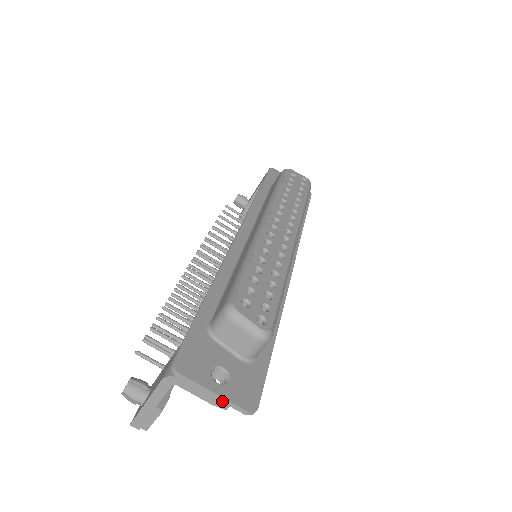
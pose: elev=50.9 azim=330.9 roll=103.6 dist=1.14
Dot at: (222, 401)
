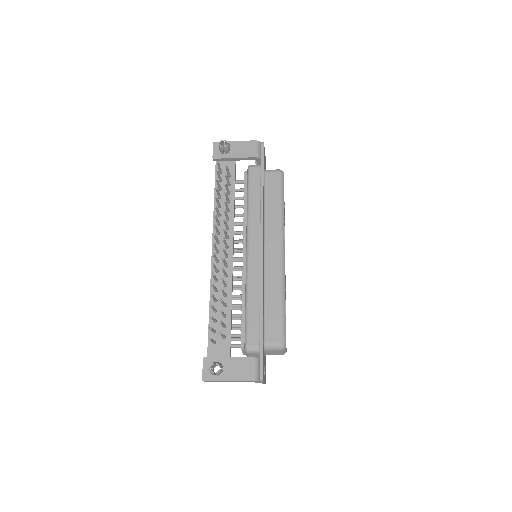
Dot at: (262, 383)
